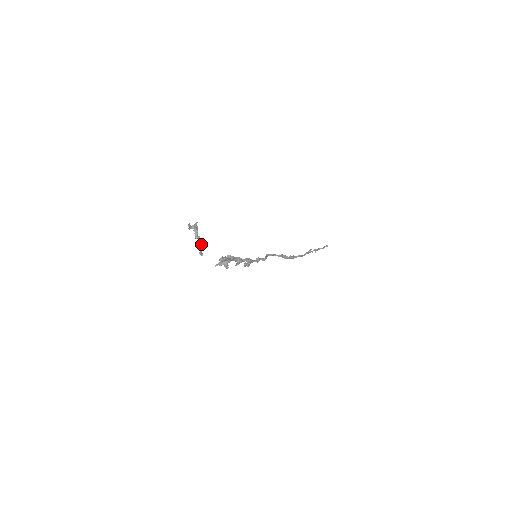
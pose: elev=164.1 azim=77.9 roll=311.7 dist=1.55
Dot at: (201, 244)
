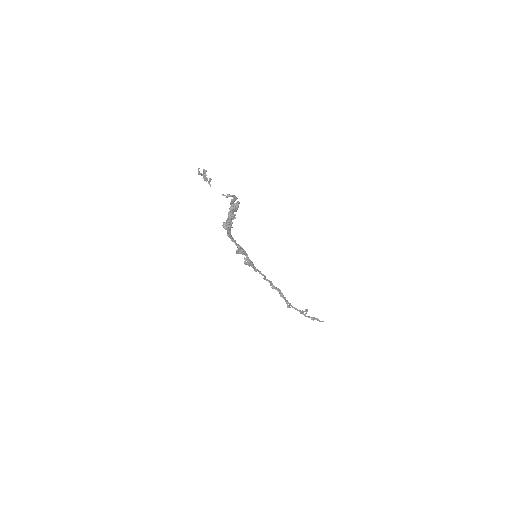
Dot at: (210, 179)
